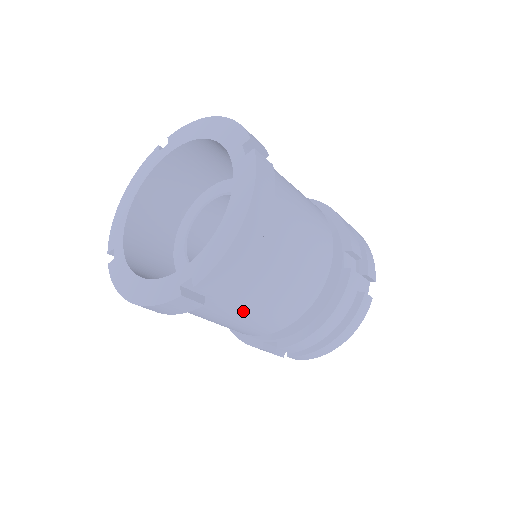
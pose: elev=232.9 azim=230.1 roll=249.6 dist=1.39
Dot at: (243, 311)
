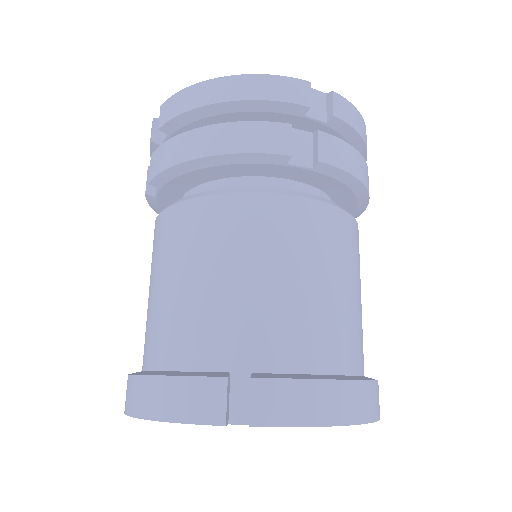
Dot at: occluded
